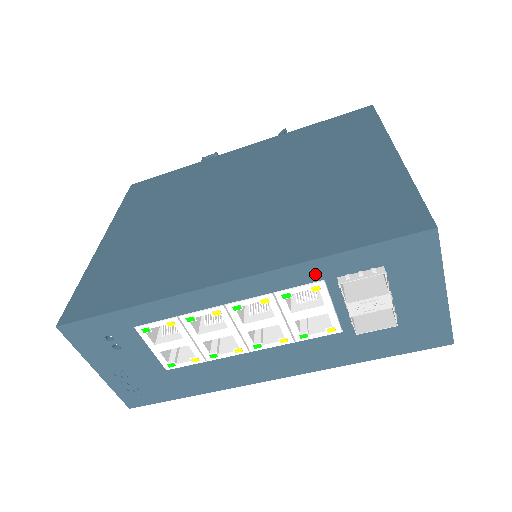
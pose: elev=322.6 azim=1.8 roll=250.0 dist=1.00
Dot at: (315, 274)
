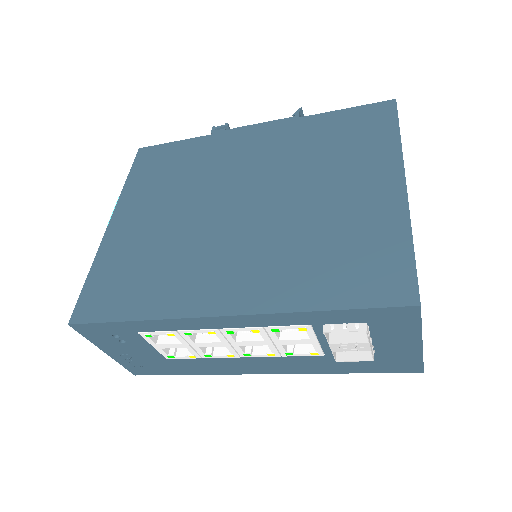
Dot at: (303, 320)
